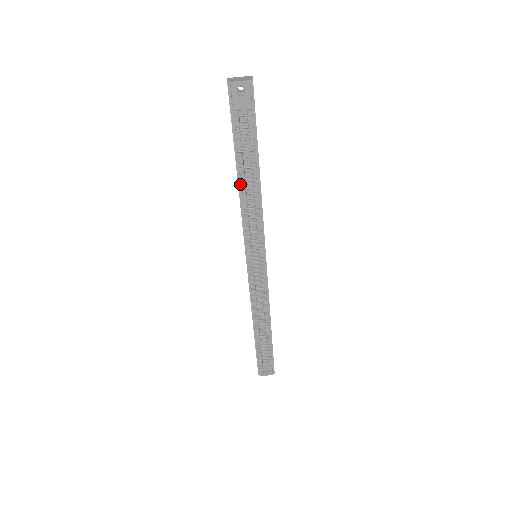
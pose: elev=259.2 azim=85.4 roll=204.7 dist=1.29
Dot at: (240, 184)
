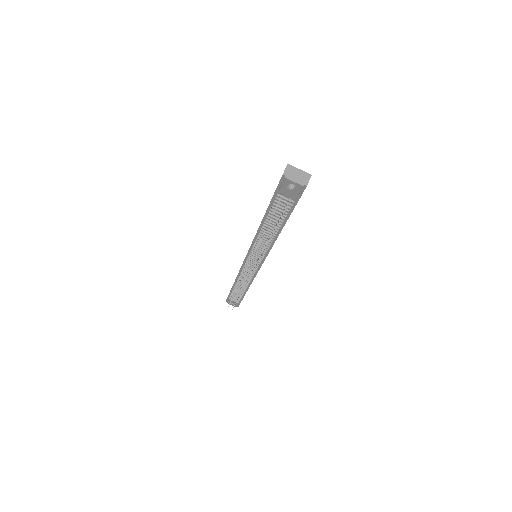
Dot at: (262, 226)
